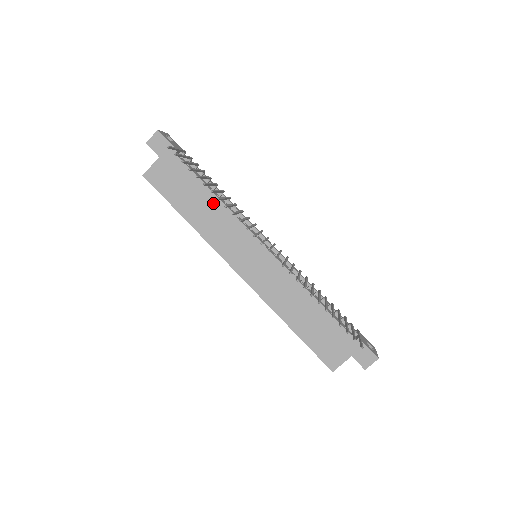
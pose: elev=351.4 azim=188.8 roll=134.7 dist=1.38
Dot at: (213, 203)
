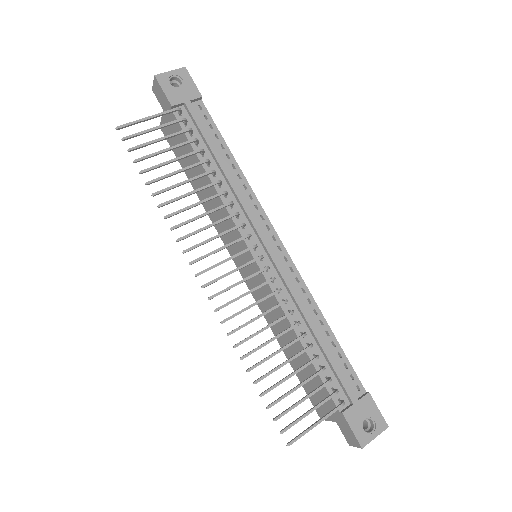
Dot at: (207, 182)
